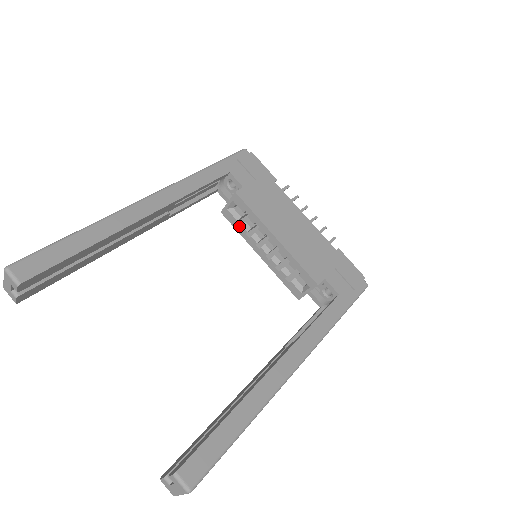
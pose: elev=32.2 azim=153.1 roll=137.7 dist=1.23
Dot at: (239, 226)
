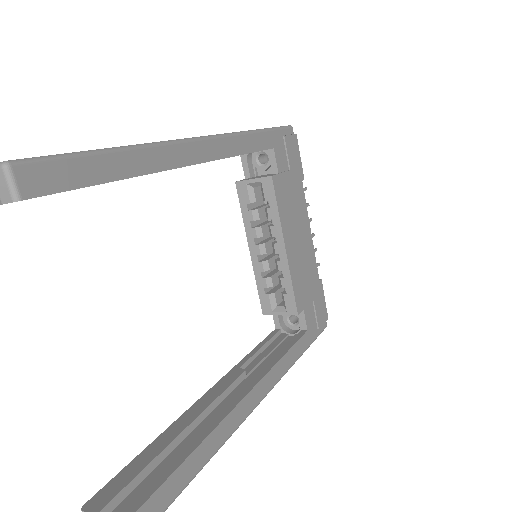
Dot at: (248, 209)
